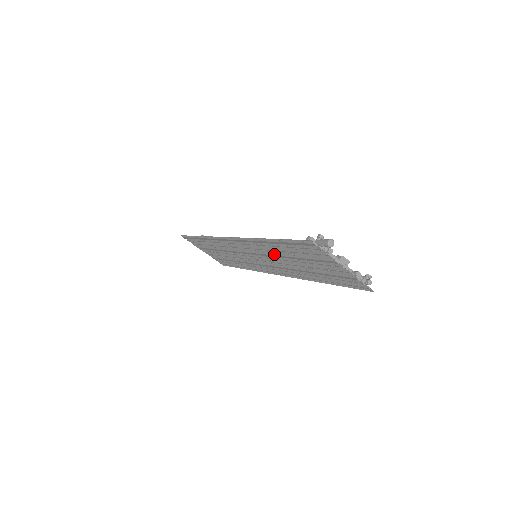
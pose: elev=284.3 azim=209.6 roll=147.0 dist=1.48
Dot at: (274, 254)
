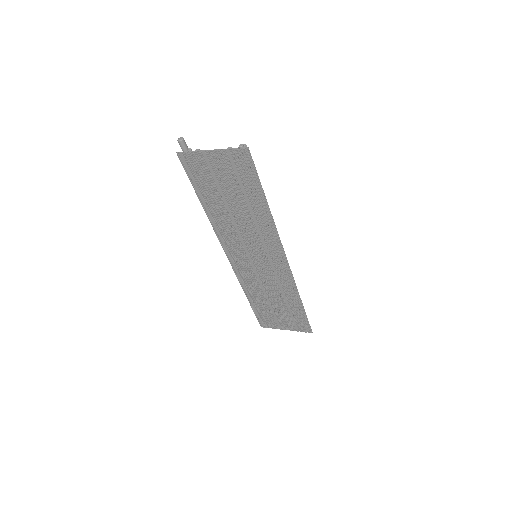
Dot at: (232, 222)
